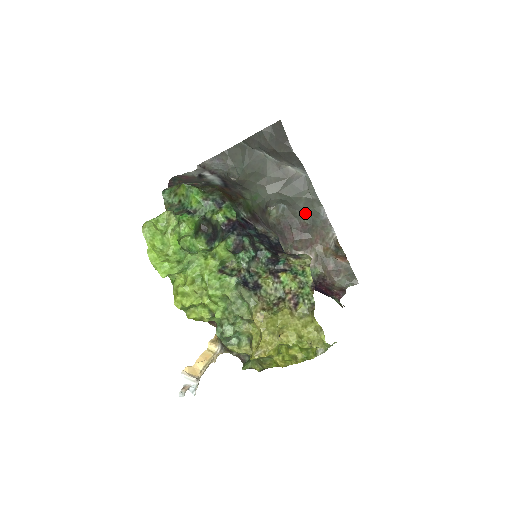
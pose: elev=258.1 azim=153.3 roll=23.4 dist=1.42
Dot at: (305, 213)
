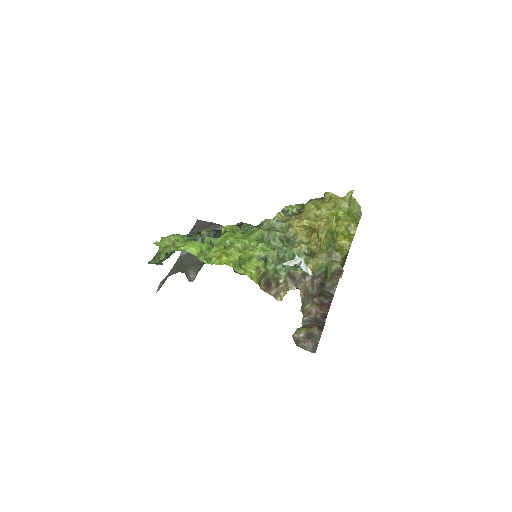
Dot at: occluded
